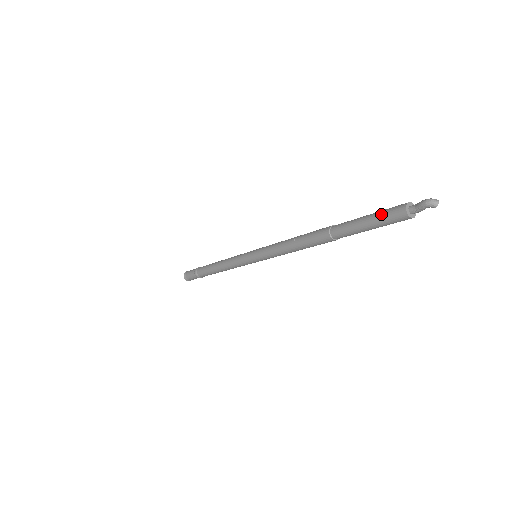
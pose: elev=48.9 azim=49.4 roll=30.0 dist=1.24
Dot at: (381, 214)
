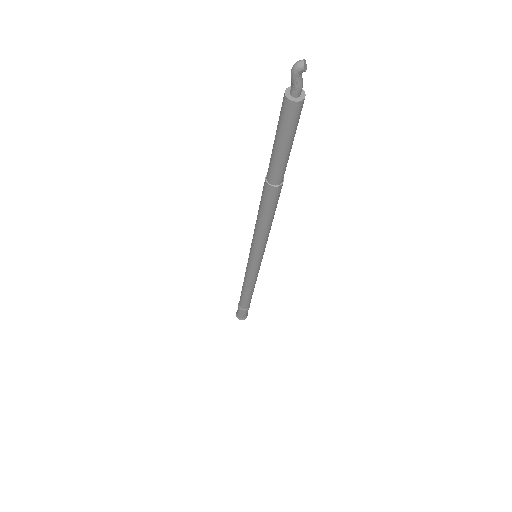
Dot at: (278, 121)
